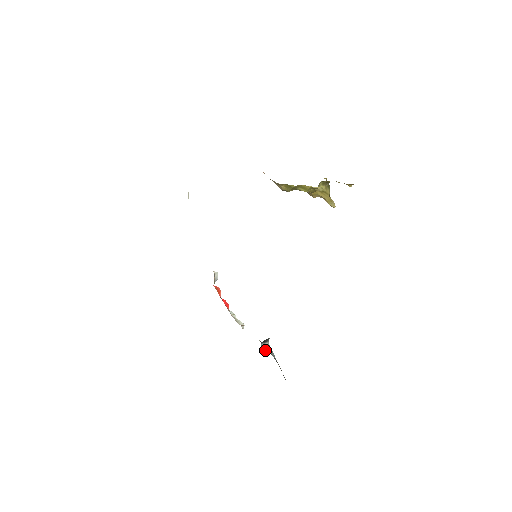
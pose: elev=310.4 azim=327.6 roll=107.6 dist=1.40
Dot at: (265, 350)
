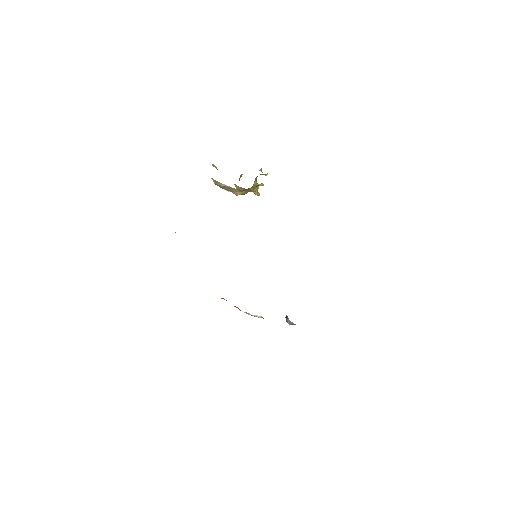
Dot at: occluded
